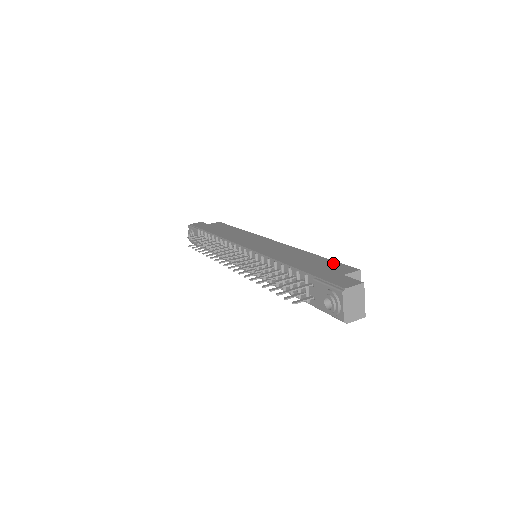
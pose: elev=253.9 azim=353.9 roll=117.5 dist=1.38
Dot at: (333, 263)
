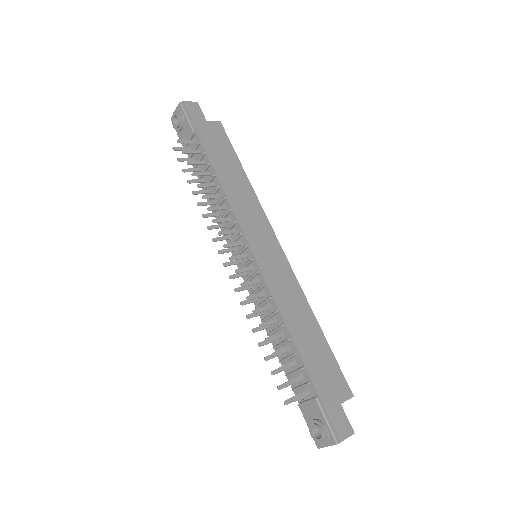
Dot at: (334, 365)
